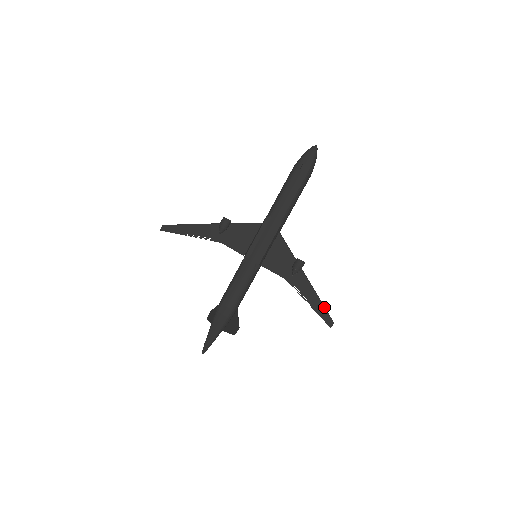
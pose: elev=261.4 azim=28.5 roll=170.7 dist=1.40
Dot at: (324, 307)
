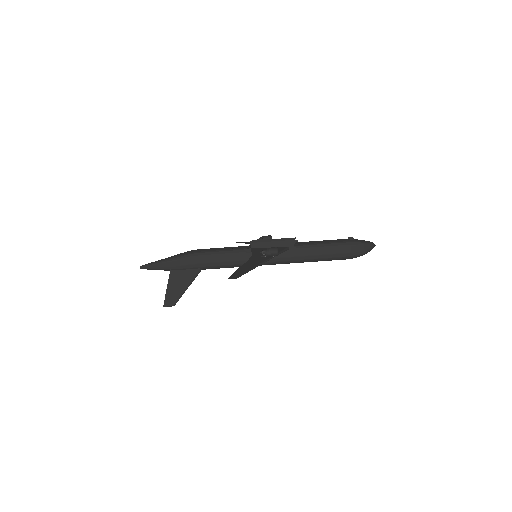
Dot at: (247, 272)
